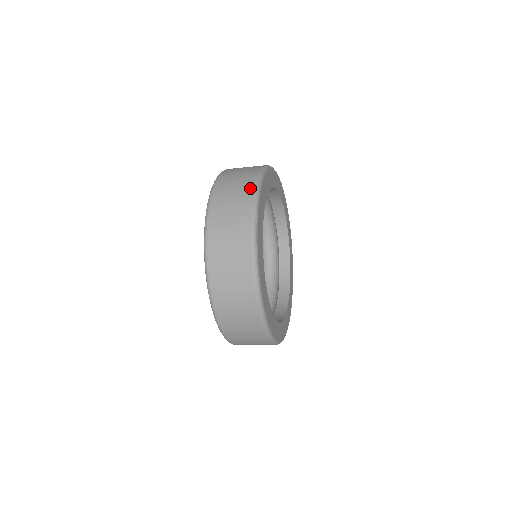
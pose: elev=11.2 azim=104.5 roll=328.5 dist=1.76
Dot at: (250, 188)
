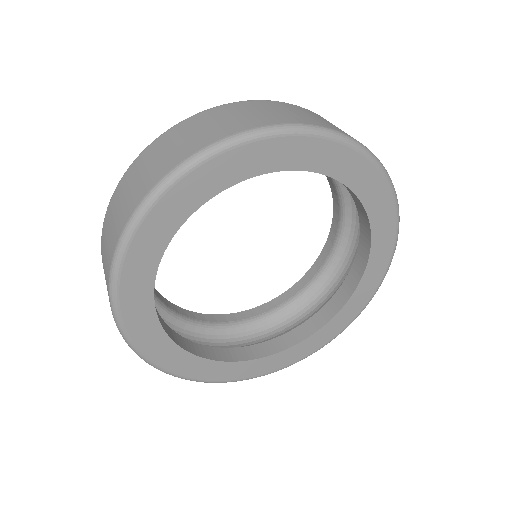
Dot at: (112, 247)
